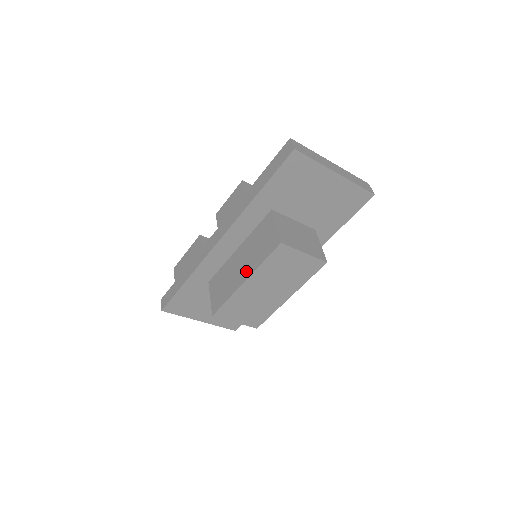
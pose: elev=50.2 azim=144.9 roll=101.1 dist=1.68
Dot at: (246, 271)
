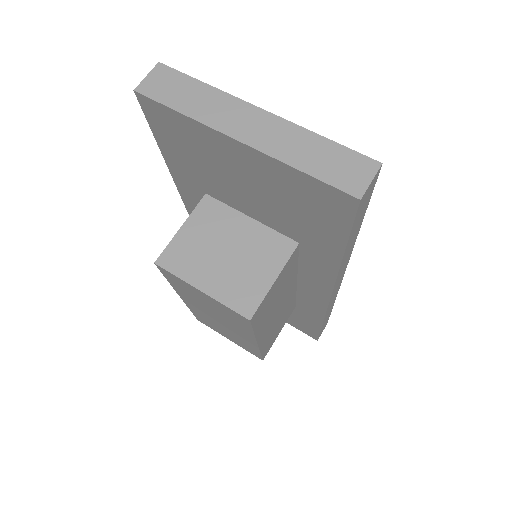
Dot at: occluded
